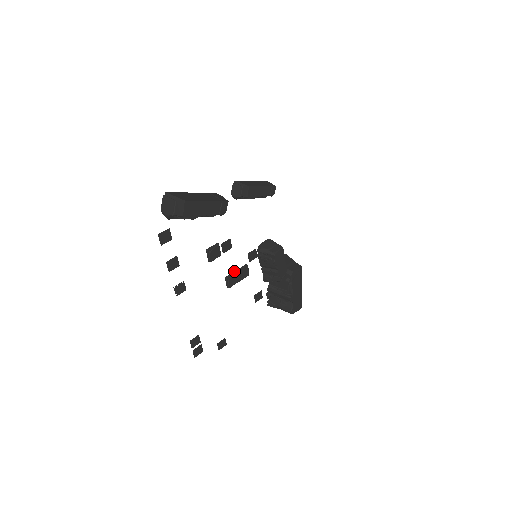
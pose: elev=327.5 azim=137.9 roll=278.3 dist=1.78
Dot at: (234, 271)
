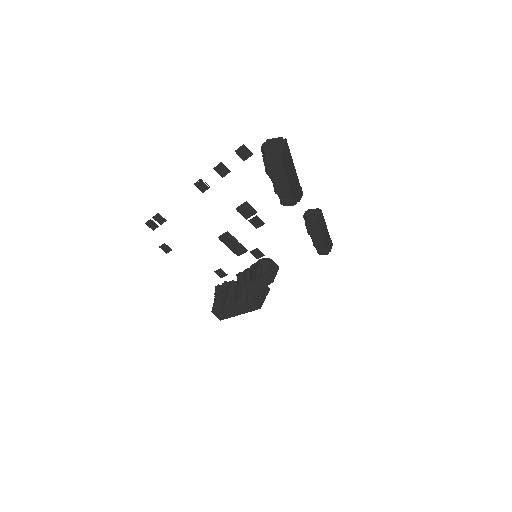
Dot at: occluded
